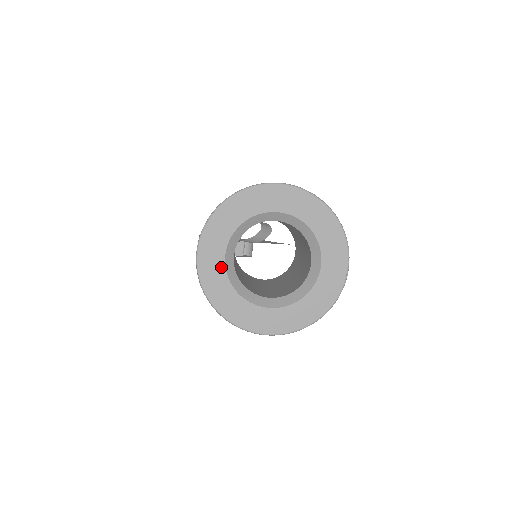
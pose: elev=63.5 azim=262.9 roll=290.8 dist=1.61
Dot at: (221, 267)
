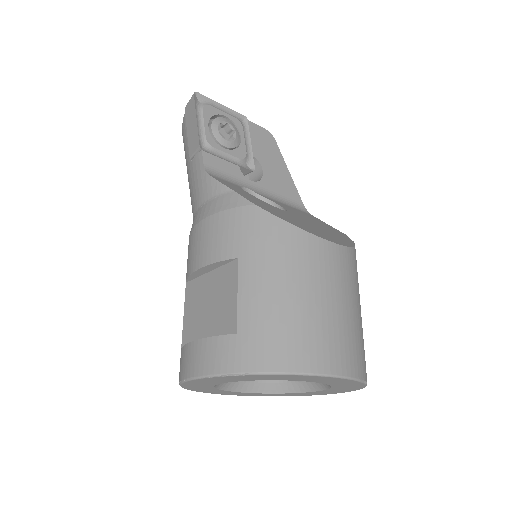
Dot at: (213, 384)
